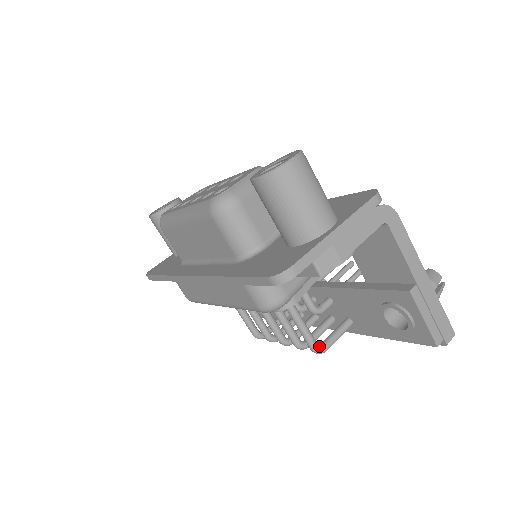
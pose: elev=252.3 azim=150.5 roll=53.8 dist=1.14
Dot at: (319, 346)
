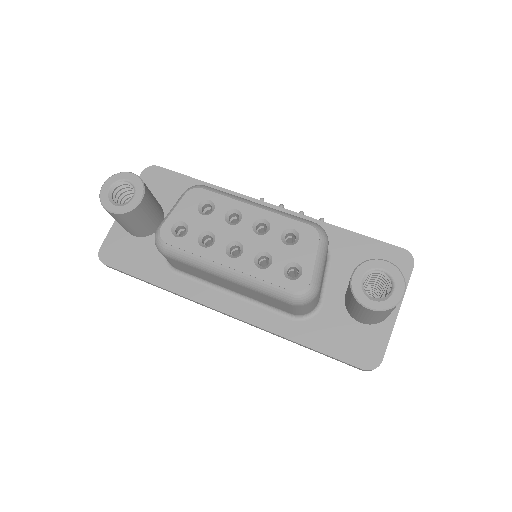
Dot at: occluded
